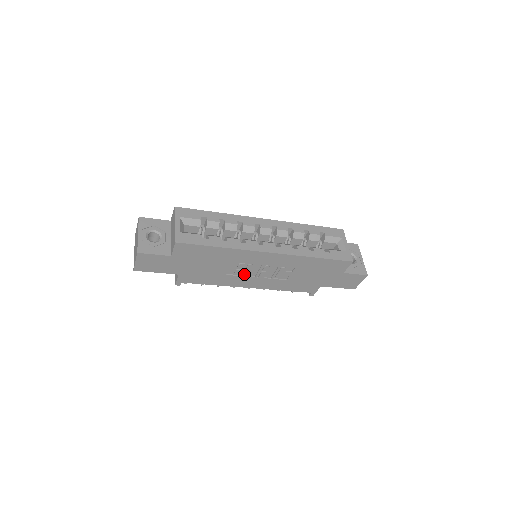
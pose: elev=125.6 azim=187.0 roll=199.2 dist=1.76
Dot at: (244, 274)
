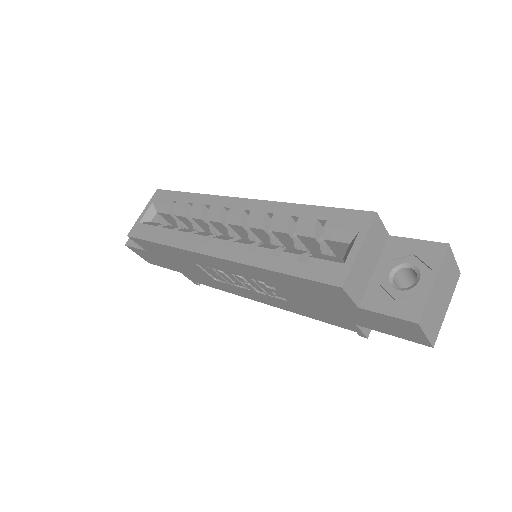
Dot at: (230, 282)
